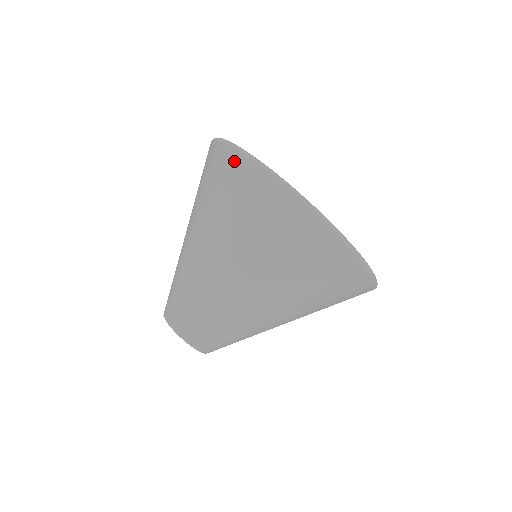
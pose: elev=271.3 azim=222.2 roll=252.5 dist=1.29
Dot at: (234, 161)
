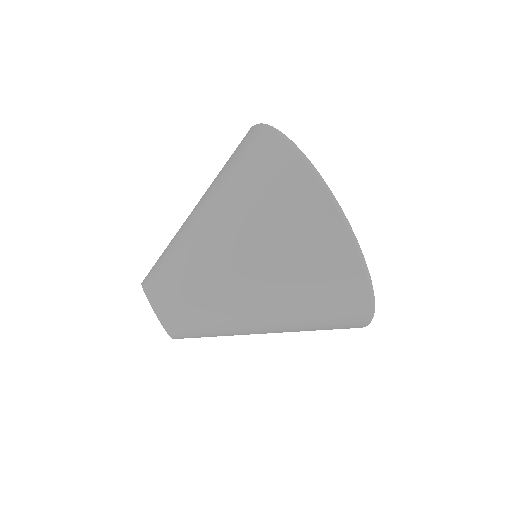
Dot at: (289, 160)
